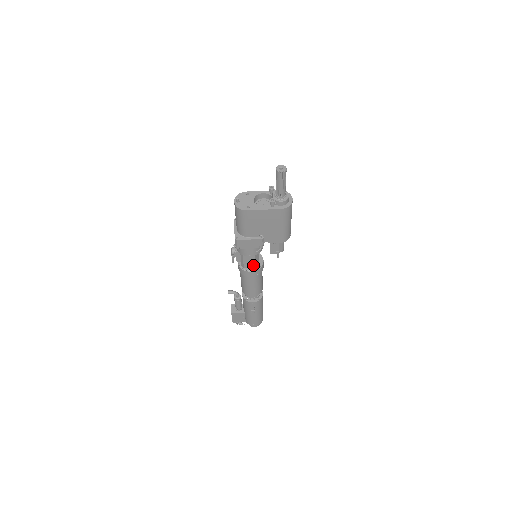
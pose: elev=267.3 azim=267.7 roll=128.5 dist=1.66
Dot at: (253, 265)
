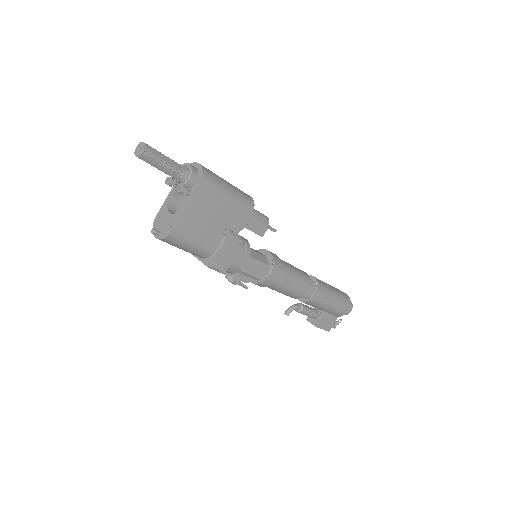
Dot at: (264, 266)
